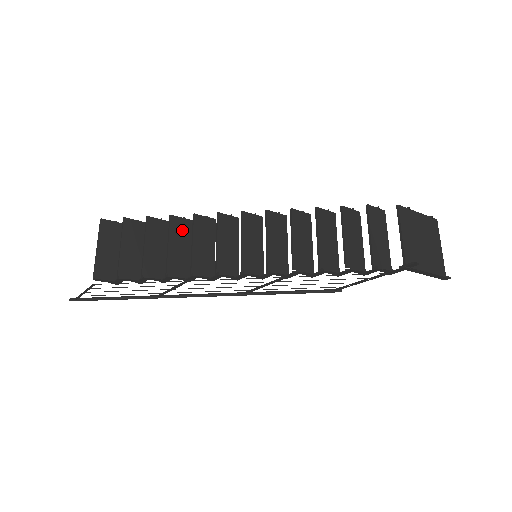
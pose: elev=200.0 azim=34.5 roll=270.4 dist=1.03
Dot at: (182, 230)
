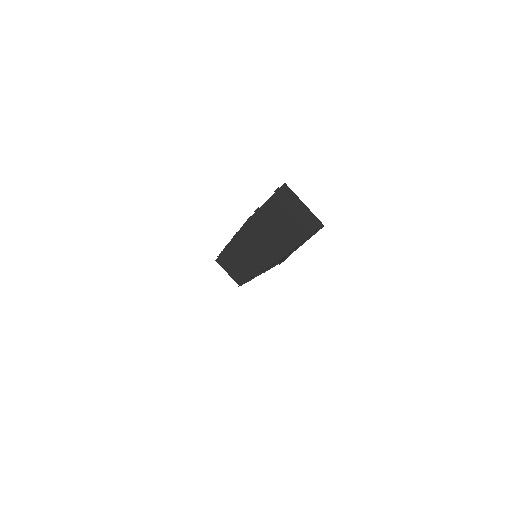
Dot at: occluded
